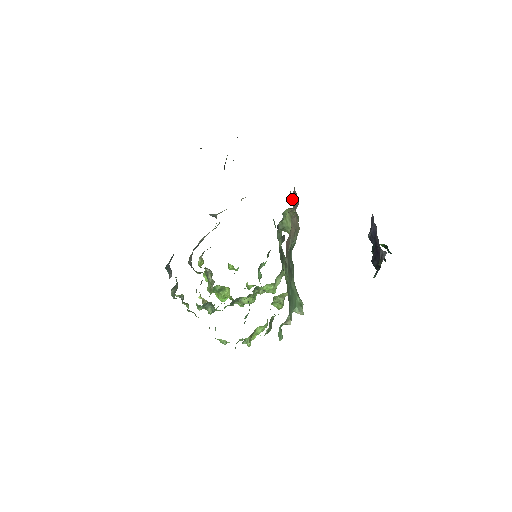
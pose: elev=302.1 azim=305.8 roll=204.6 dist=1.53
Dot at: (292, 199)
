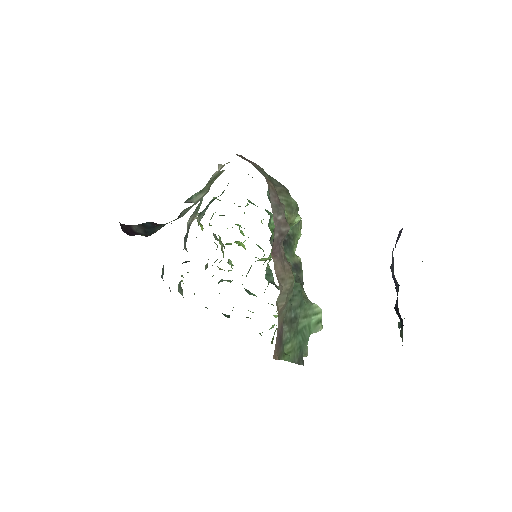
Dot at: (281, 194)
